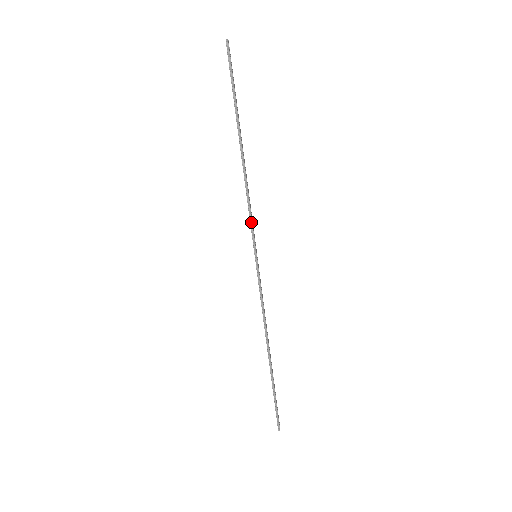
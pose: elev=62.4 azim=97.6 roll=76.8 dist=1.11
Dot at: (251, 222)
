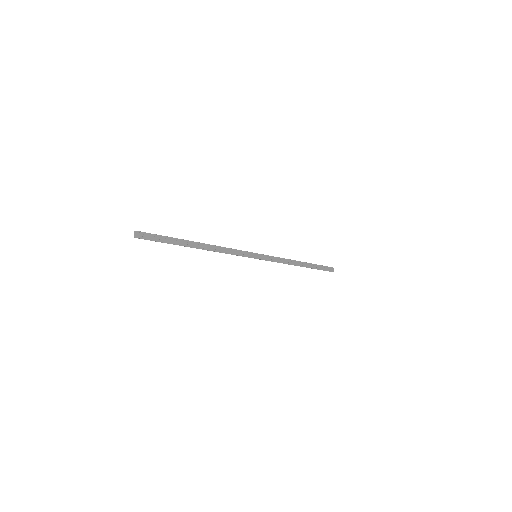
Dot at: (238, 255)
